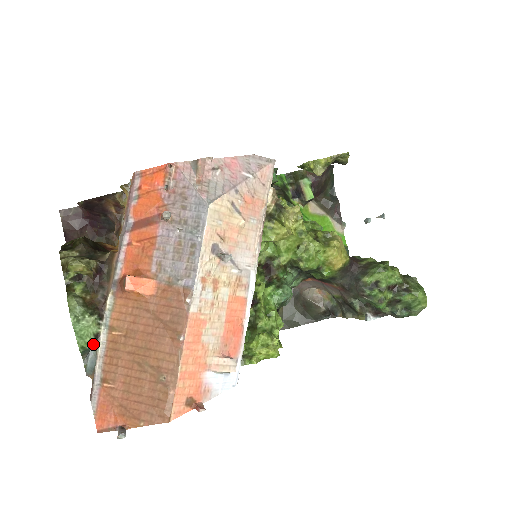
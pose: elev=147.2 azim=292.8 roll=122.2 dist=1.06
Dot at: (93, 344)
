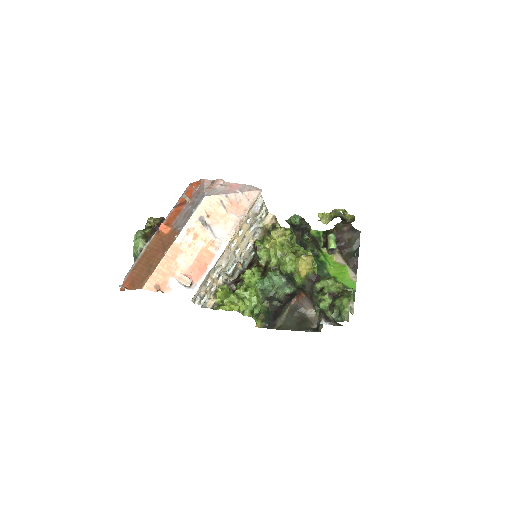
Dot at: (138, 252)
